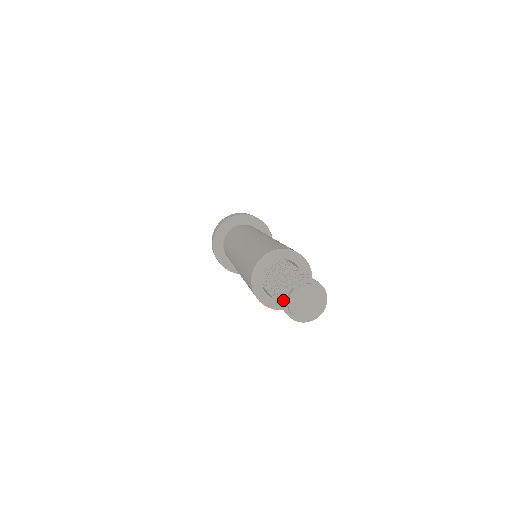
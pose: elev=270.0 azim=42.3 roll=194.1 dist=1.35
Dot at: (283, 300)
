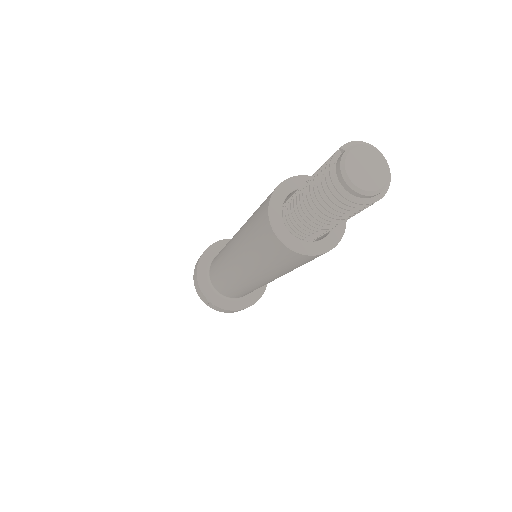
Dot at: (331, 173)
